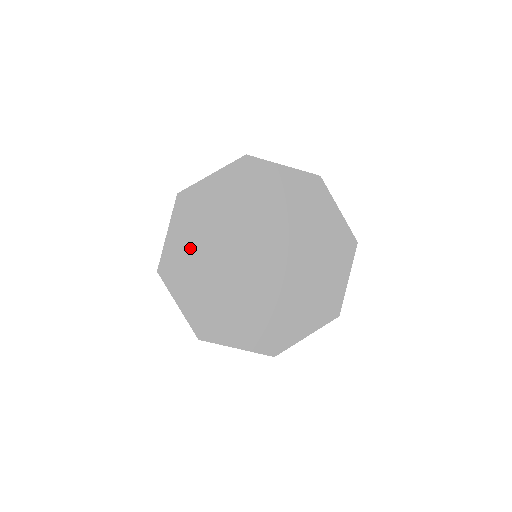
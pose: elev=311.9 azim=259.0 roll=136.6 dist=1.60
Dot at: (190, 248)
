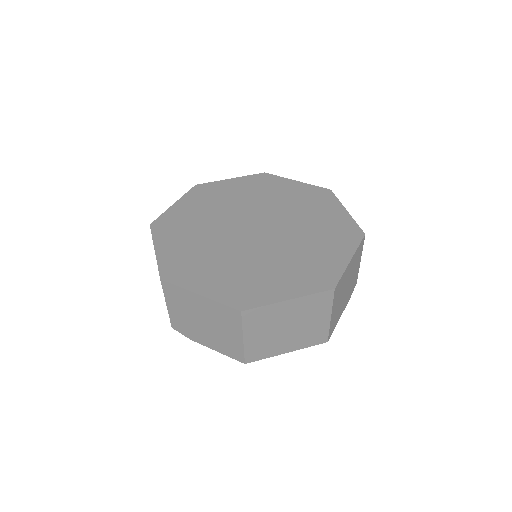
Dot at: (189, 215)
